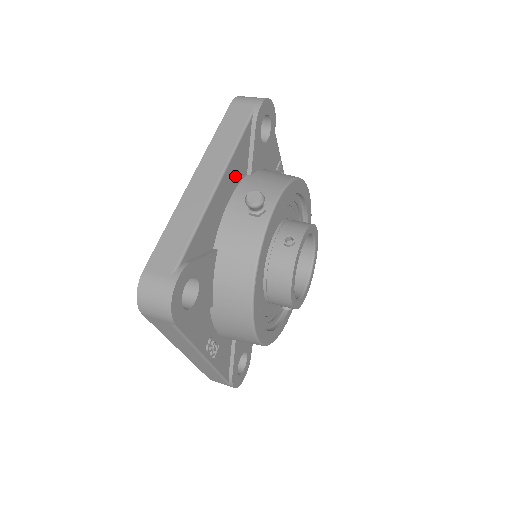
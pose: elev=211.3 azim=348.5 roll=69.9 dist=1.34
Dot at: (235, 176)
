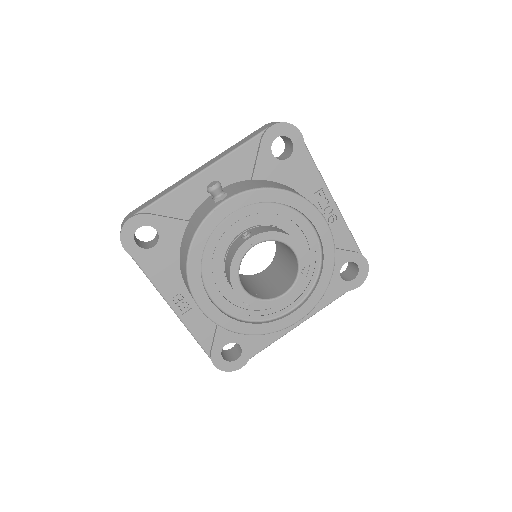
Dot at: (229, 174)
